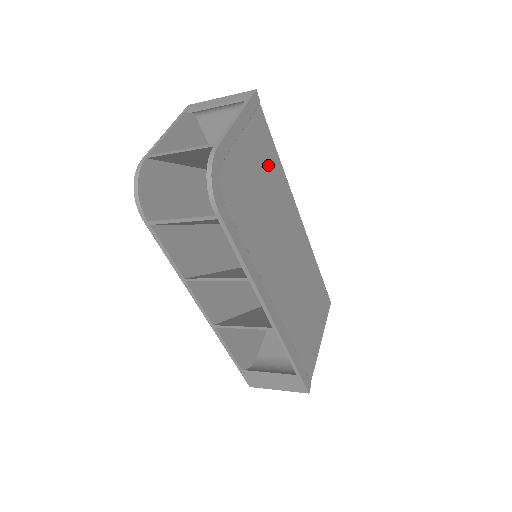
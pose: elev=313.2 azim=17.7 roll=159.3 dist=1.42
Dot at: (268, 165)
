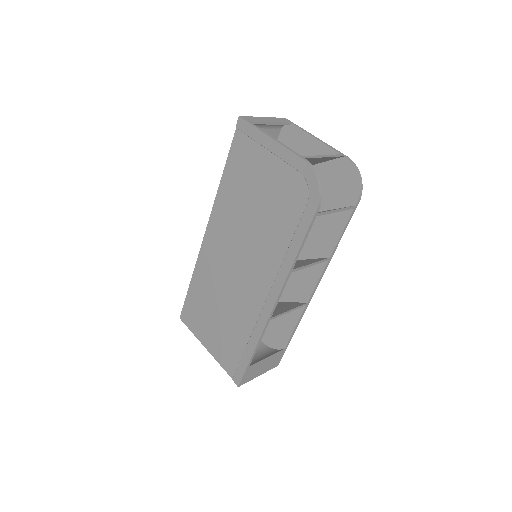
Dot at: occluded
